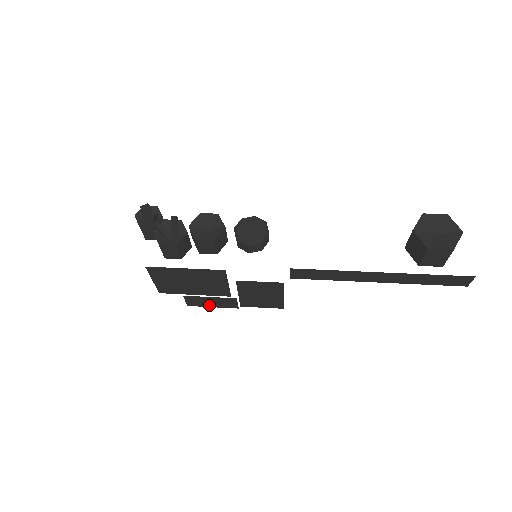
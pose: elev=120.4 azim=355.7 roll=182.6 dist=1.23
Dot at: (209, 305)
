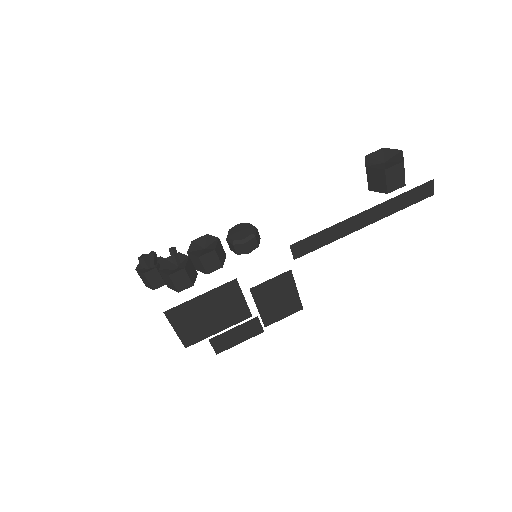
Dot at: (236, 342)
